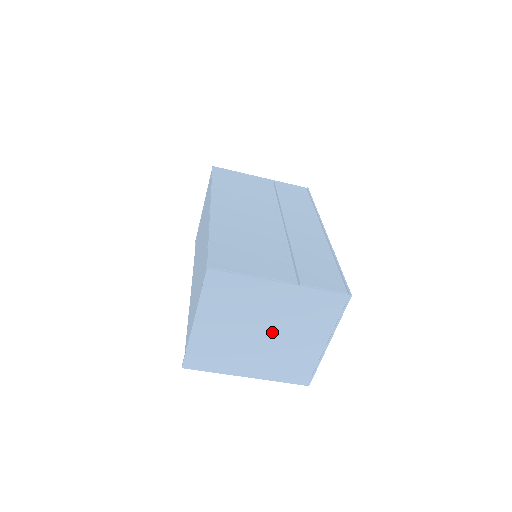
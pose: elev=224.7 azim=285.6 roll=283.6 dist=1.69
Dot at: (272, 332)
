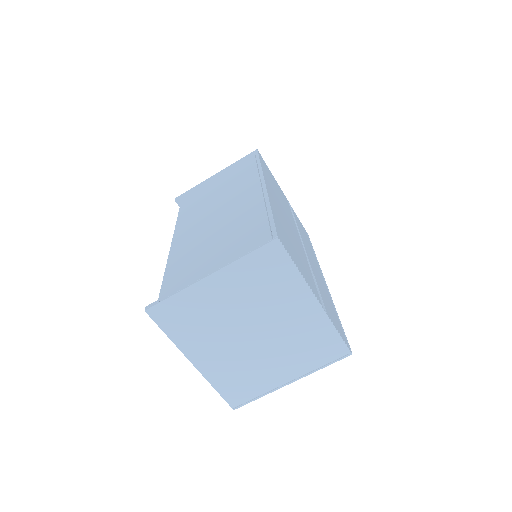
Dot at: (261, 338)
